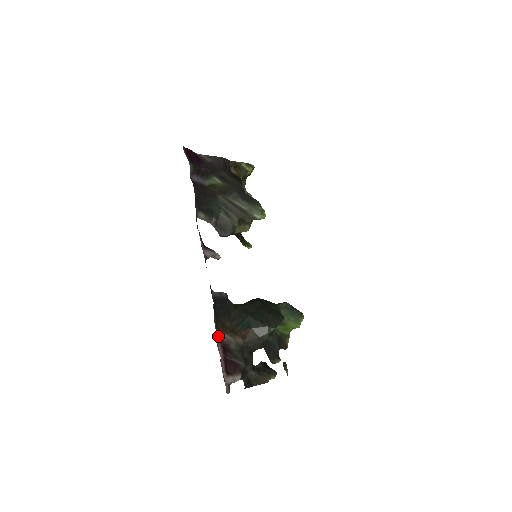
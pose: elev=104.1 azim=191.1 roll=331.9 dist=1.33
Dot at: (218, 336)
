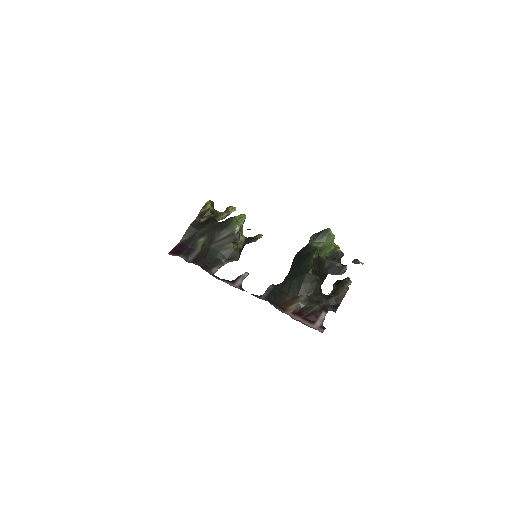
Dot at: (288, 313)
